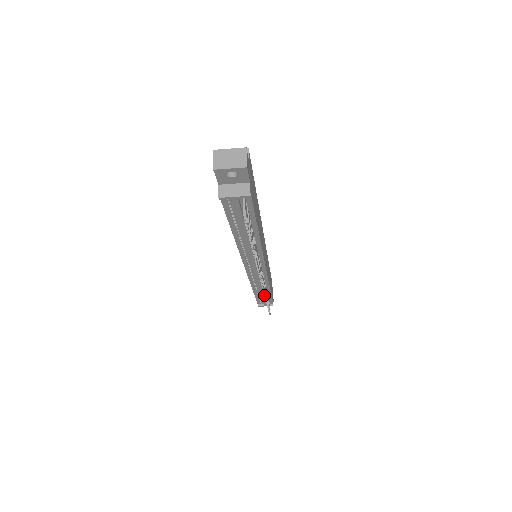
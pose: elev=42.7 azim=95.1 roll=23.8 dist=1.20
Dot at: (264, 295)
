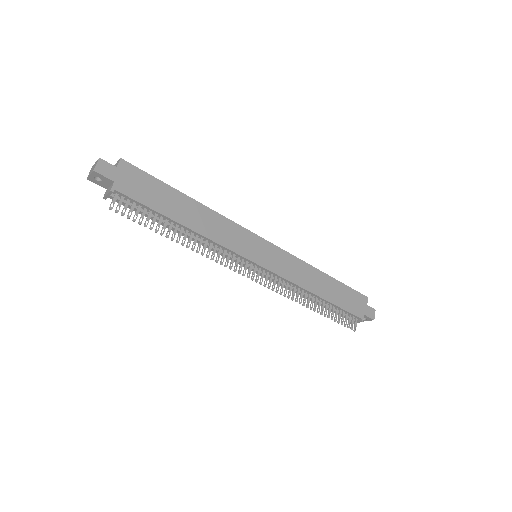
Dot at: (287, 297)
